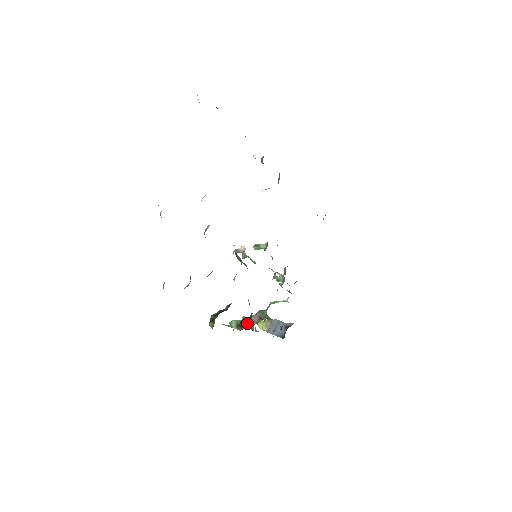
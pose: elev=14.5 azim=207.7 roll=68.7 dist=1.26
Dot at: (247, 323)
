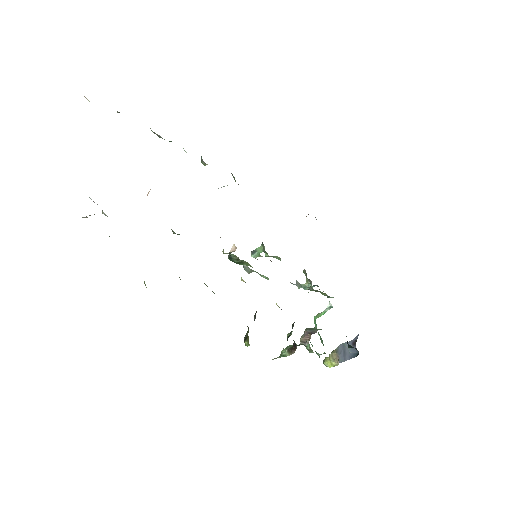
Dot at: (299, 345)
